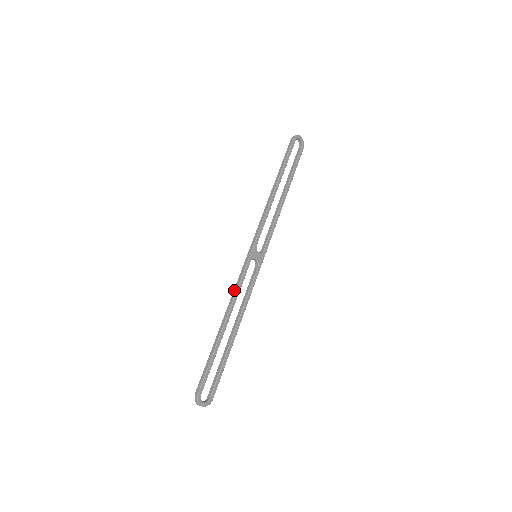
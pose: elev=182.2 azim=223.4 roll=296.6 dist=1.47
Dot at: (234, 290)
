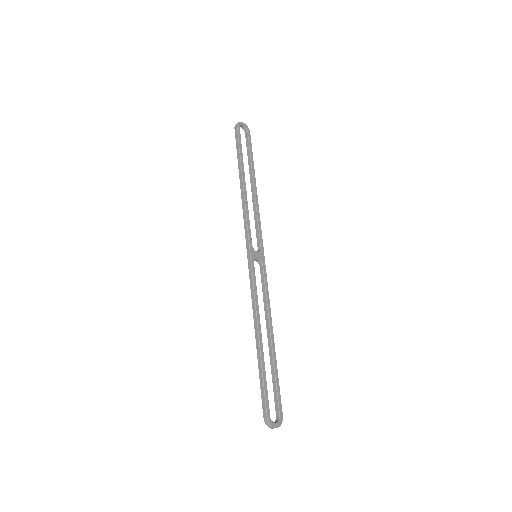
Dot at: (252, 299)
